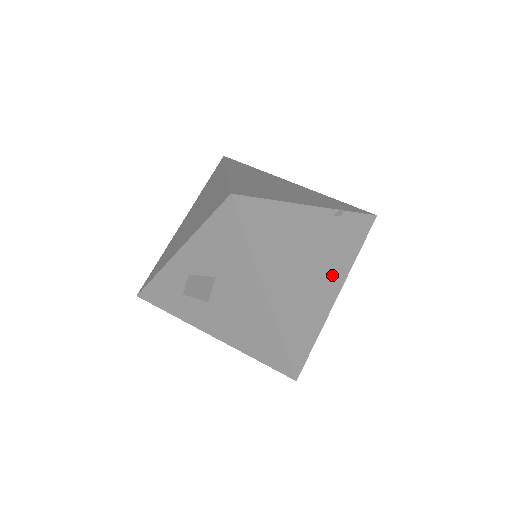
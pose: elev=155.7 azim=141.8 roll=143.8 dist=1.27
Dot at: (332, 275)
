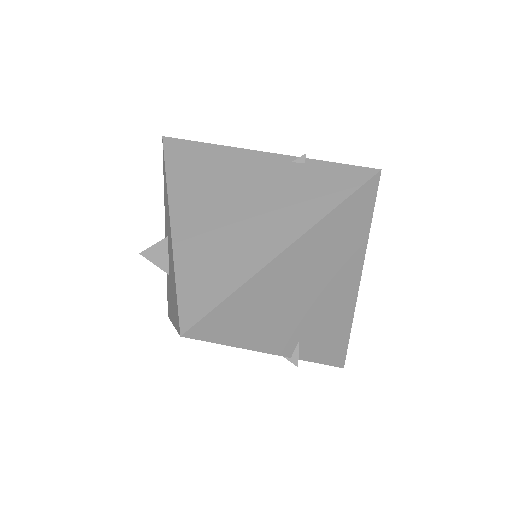
Dot at: (278, 222)
